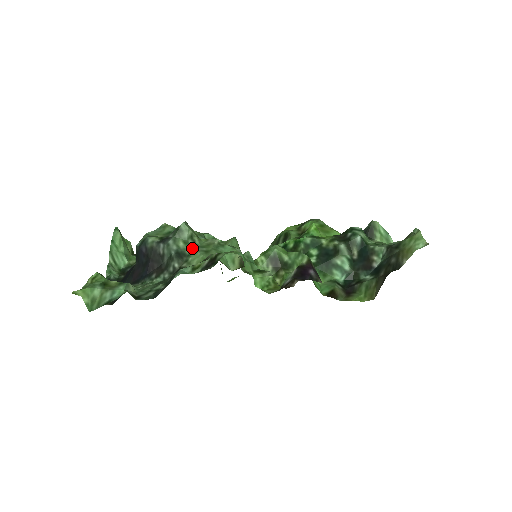
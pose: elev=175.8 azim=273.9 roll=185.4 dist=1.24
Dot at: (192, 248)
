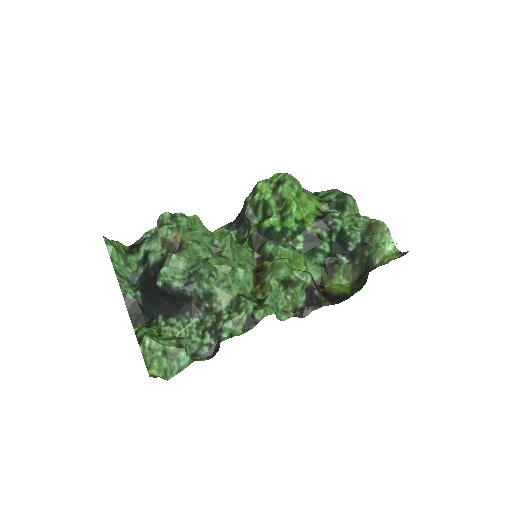
Dot at: (215, 286)
